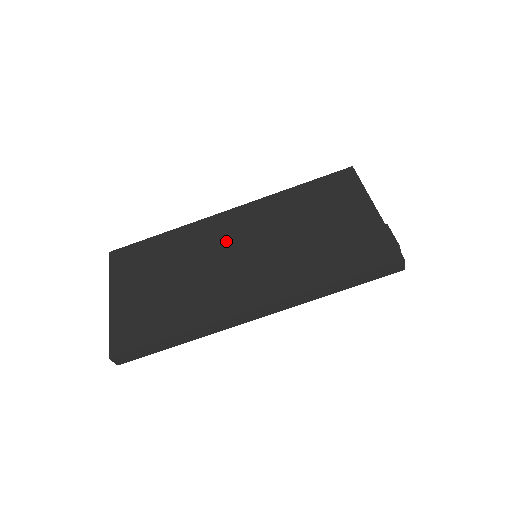
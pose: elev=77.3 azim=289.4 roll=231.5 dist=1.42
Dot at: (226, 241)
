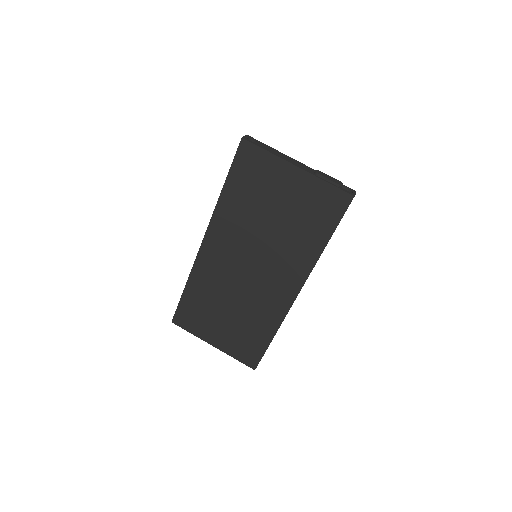
Dot at: (229, 266)
